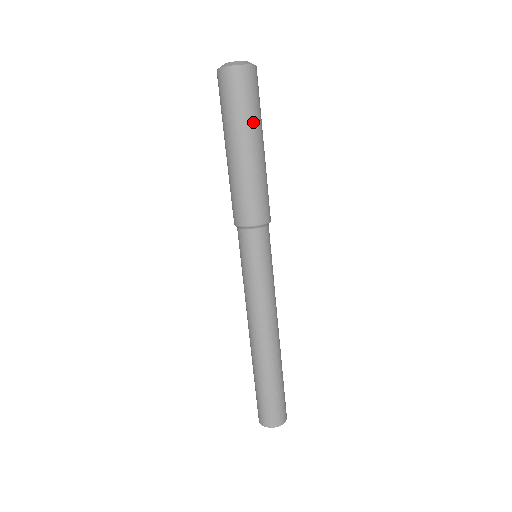
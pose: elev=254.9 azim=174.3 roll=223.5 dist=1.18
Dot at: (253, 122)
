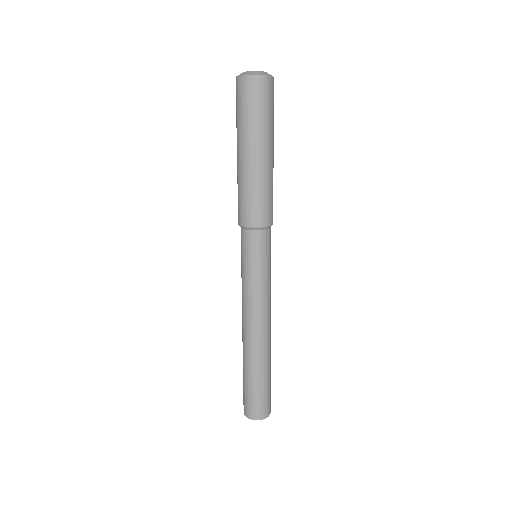
Dot at: (269, 130)
